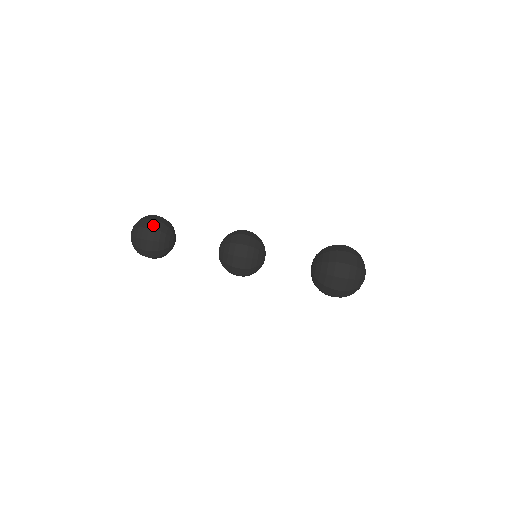
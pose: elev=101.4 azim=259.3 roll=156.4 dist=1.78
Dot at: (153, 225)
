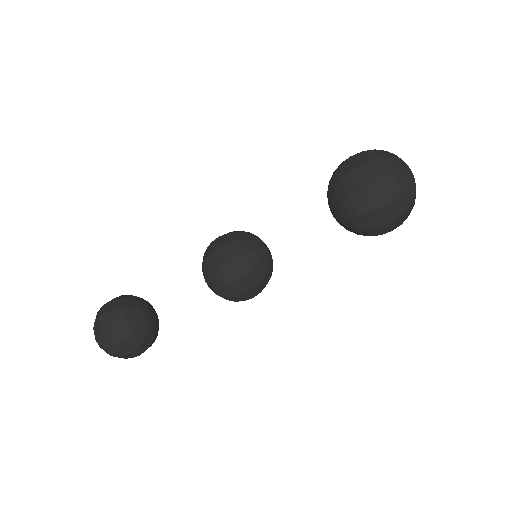
Dot at: (109, 307)
